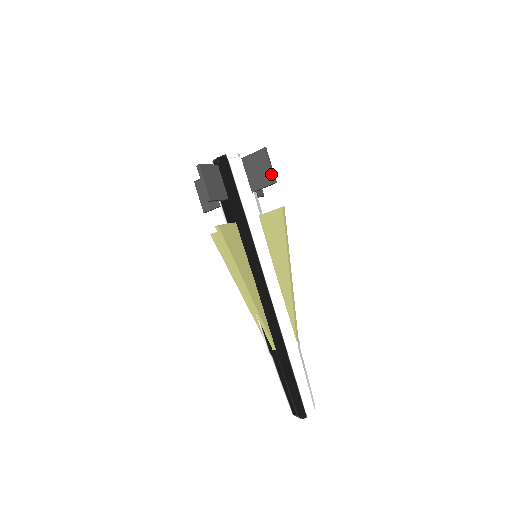
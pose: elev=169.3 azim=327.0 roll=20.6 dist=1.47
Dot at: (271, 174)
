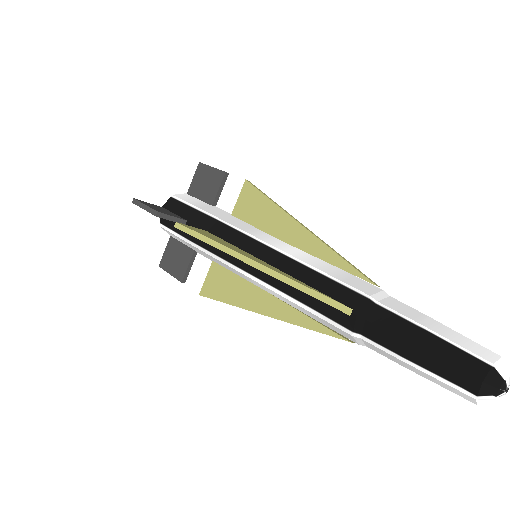
Dot at: (218, 171)
